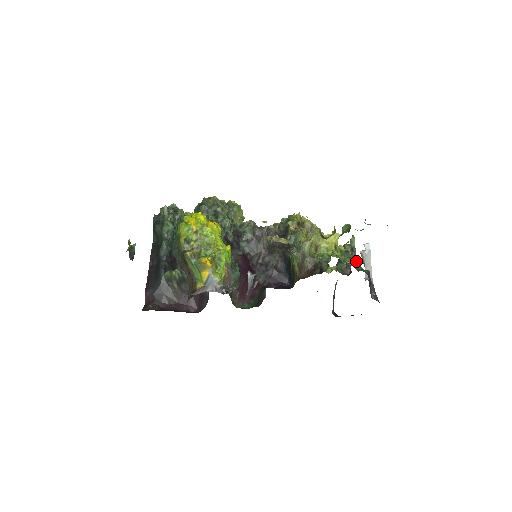
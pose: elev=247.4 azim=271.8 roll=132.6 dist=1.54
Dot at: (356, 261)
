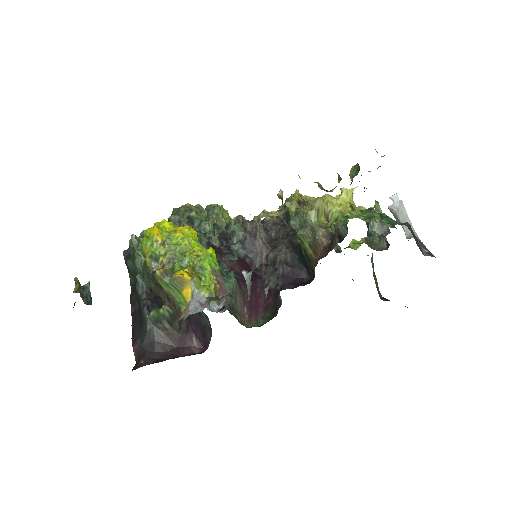
Dot at: (385, 215)
